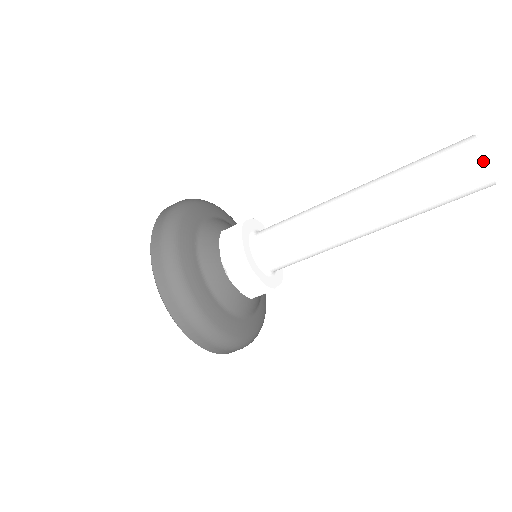
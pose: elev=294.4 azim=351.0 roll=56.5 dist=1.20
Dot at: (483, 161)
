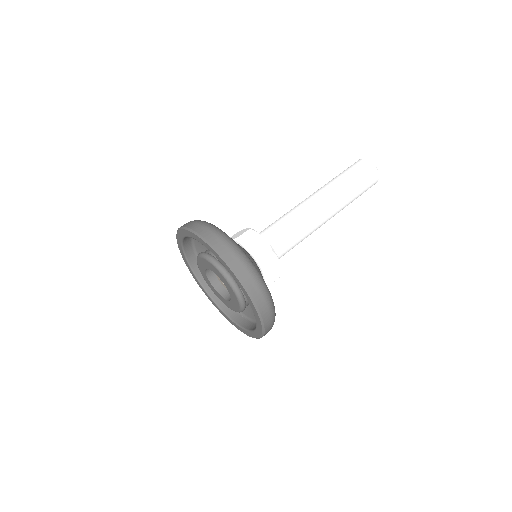
Dot at: (375, 169)
